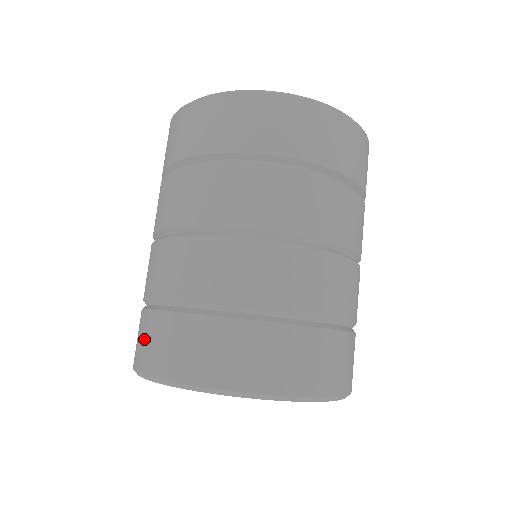
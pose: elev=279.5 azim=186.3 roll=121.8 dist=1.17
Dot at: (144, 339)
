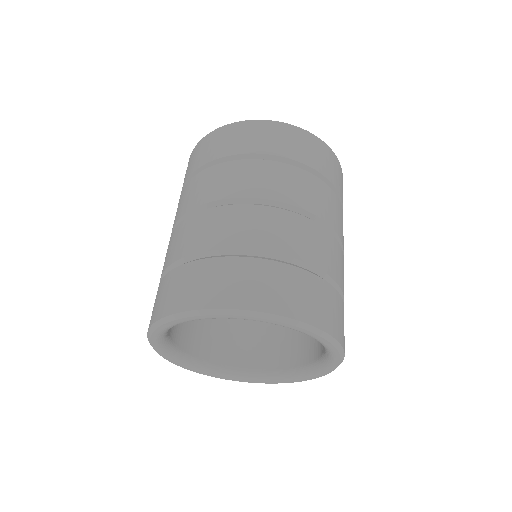
Dot at: occluded
